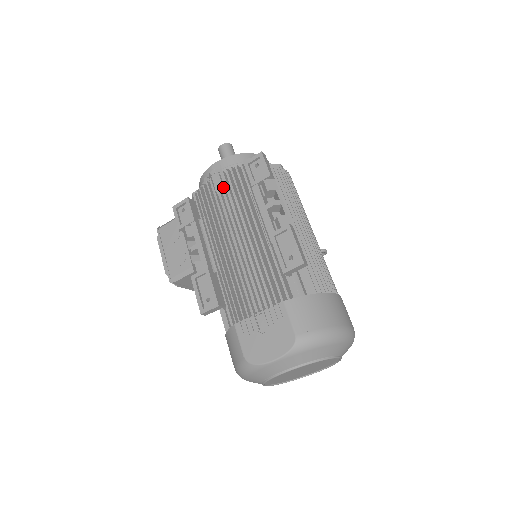
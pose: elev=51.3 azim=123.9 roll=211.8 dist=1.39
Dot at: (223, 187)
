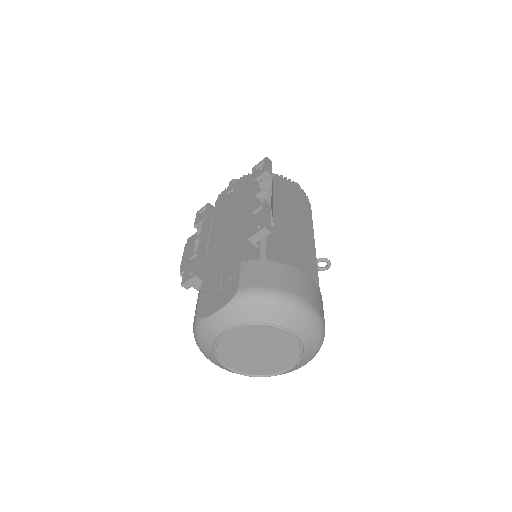
Dot at: (234, 189)
